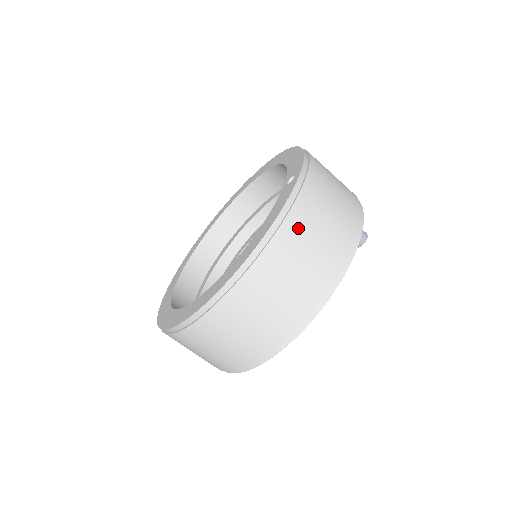
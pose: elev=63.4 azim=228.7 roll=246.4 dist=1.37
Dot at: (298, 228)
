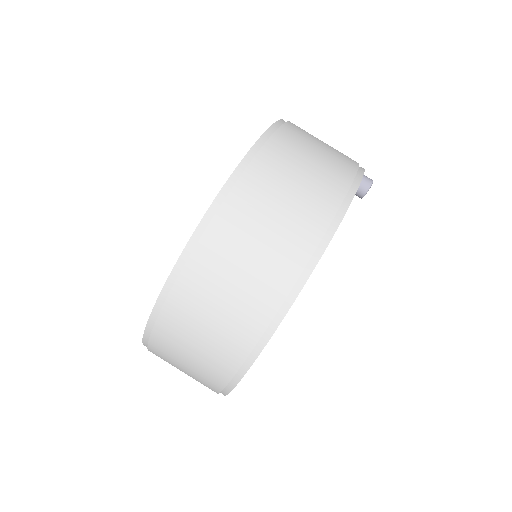
Dot at: (288, 146)
